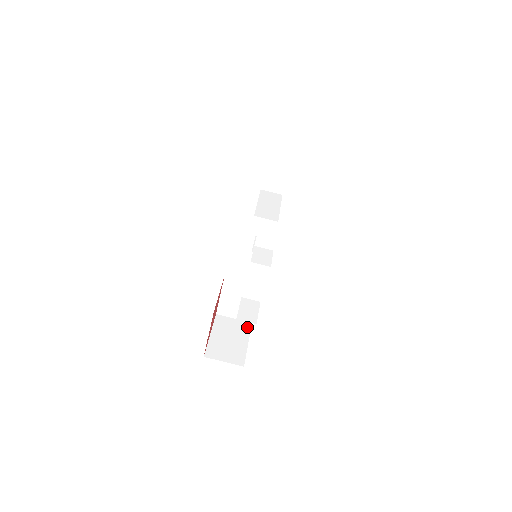
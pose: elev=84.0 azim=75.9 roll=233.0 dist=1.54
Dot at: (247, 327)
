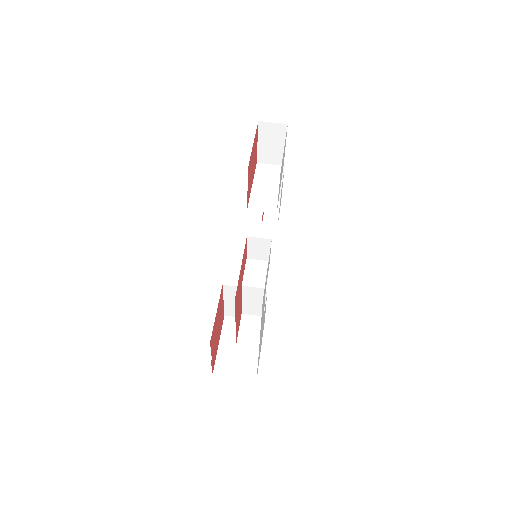
Dot at: occluded
